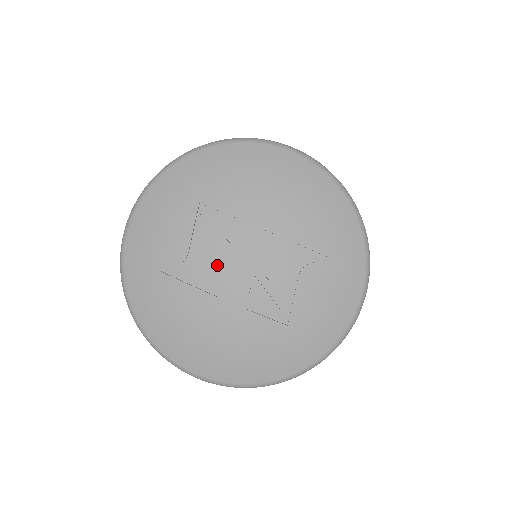
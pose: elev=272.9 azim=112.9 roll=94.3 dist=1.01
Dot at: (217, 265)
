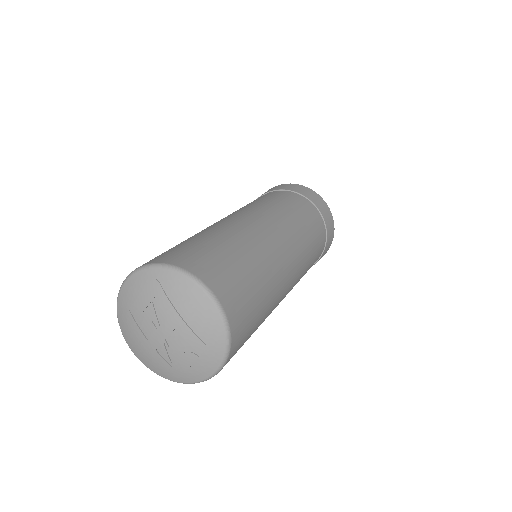
Dot at: (151, 327)
